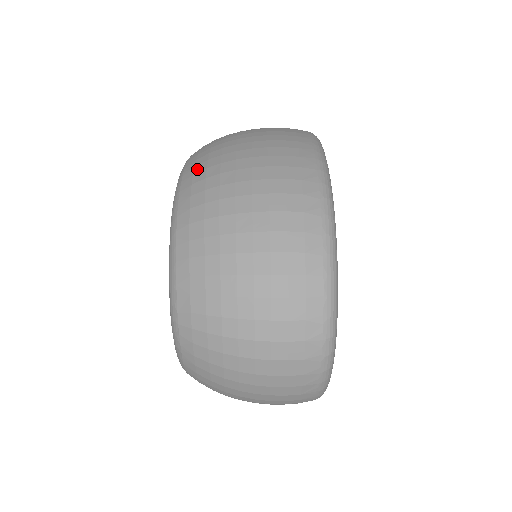
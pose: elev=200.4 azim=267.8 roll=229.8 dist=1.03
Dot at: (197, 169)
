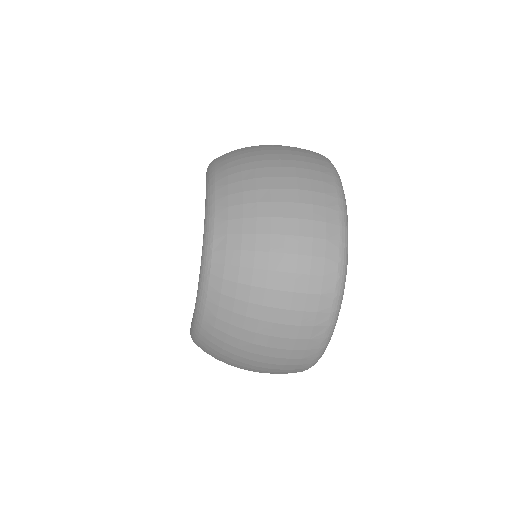
Dot at: (229, 156)
